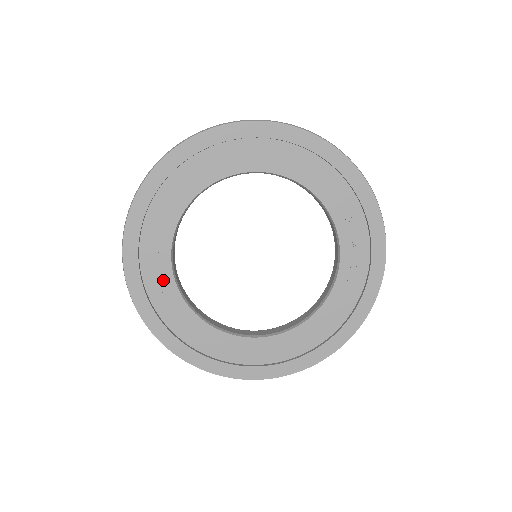
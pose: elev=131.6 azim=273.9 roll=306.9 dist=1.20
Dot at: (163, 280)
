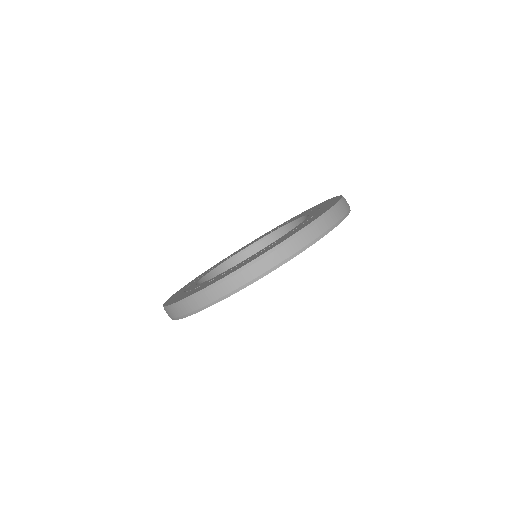
Dot at: occluded
